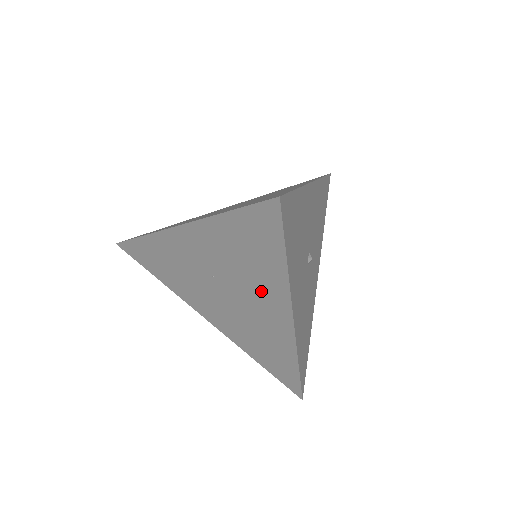
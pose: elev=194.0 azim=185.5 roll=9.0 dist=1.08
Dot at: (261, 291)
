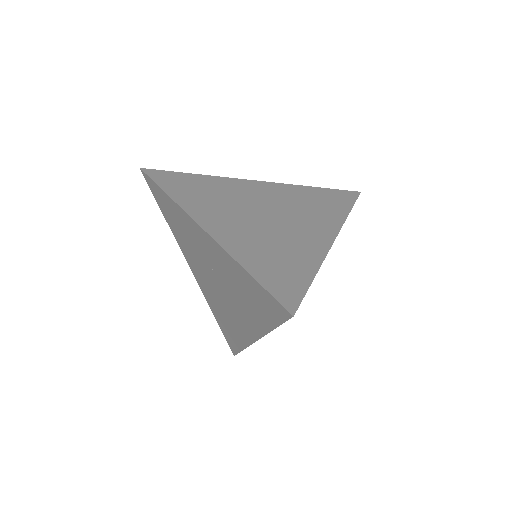
Dot at: (244, 312)
